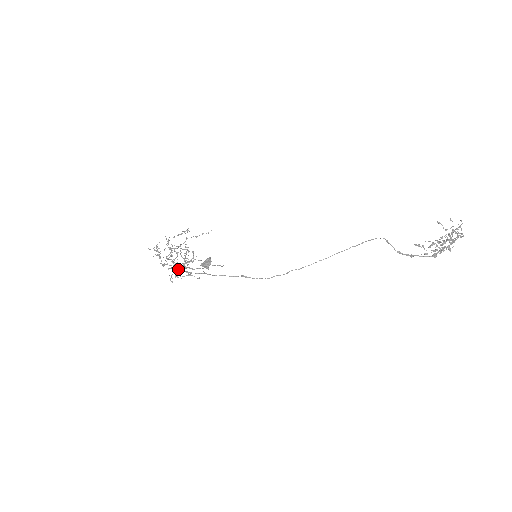
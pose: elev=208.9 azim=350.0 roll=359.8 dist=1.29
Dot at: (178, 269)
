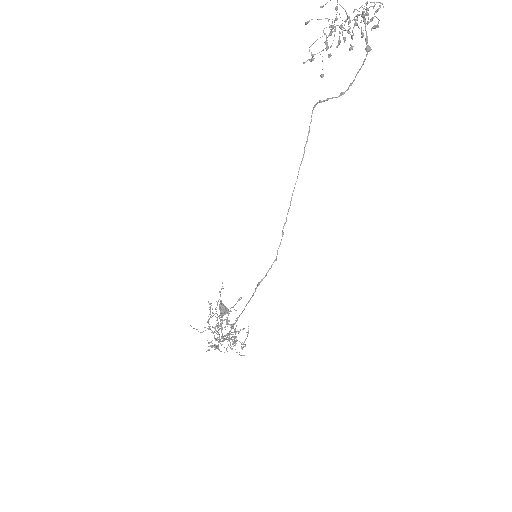
Dot at: (223, 340)
